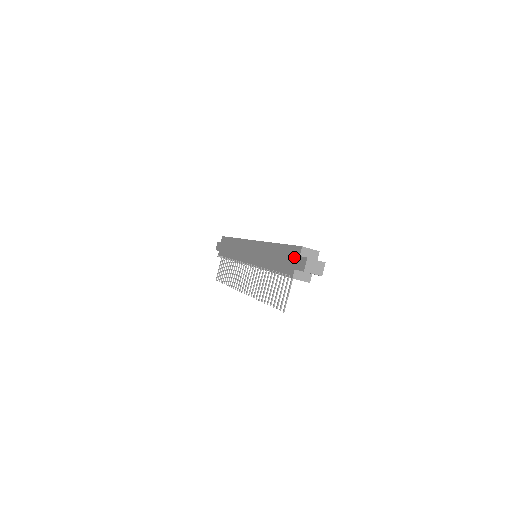
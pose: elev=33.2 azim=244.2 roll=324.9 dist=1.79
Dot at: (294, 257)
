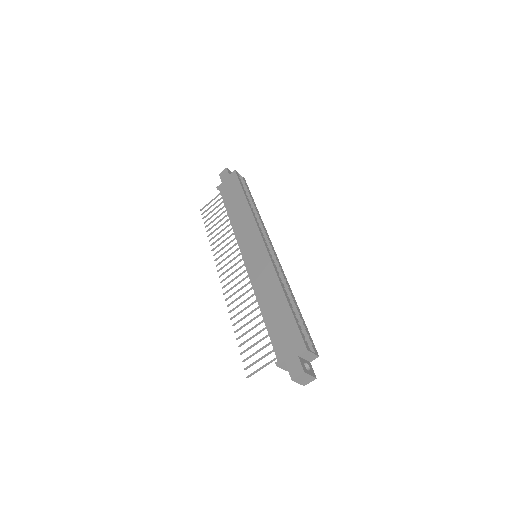
Dot at: (292, 347)
